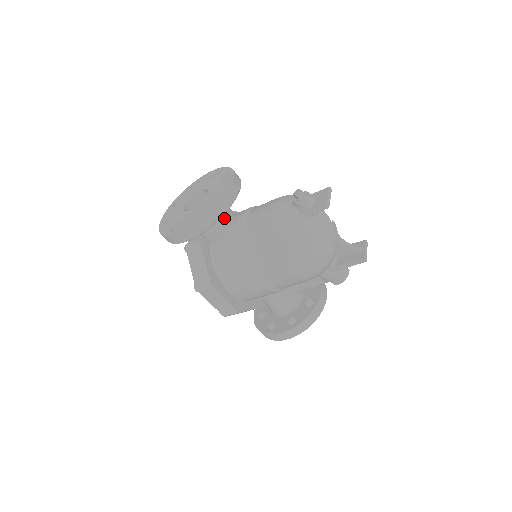
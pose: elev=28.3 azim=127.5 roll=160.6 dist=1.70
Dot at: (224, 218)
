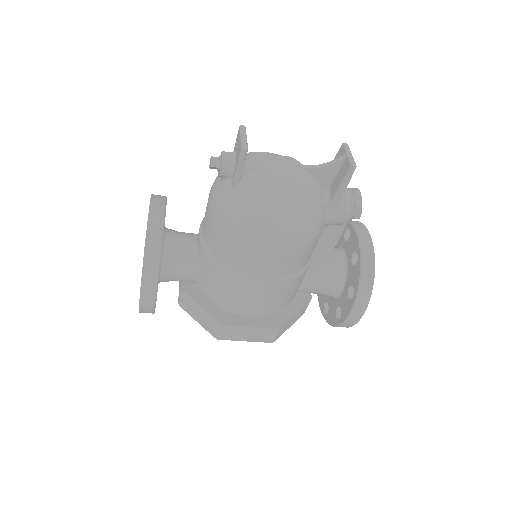
Dot at: (181, 248)
